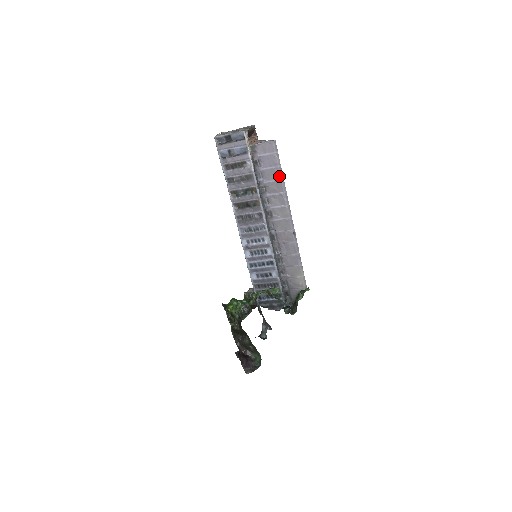
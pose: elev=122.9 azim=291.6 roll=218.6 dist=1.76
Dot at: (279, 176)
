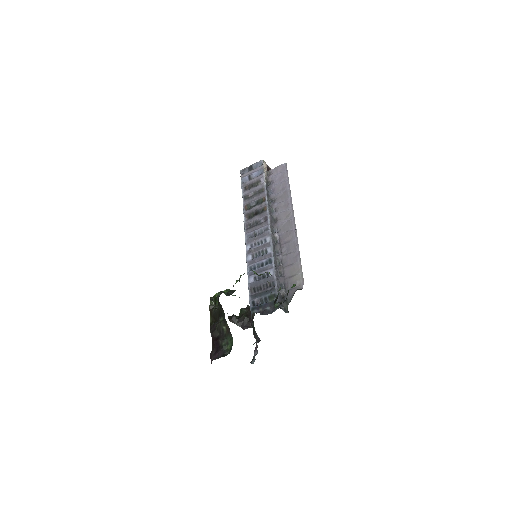
Dot at: (286, 187)
